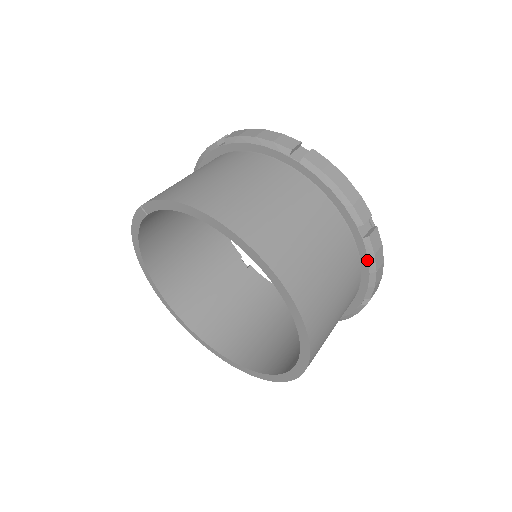
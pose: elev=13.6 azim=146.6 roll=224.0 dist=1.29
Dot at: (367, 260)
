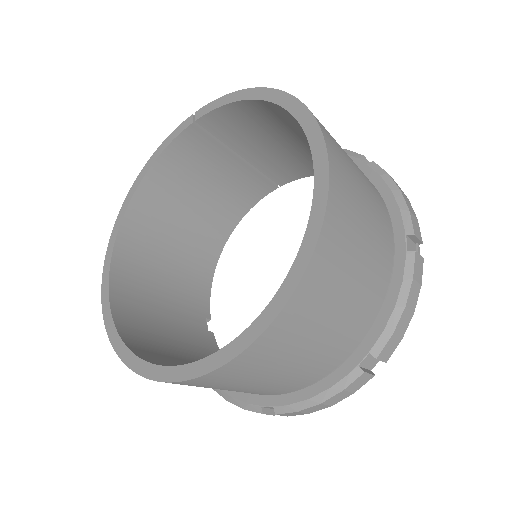
Dot at: (400, 283)
